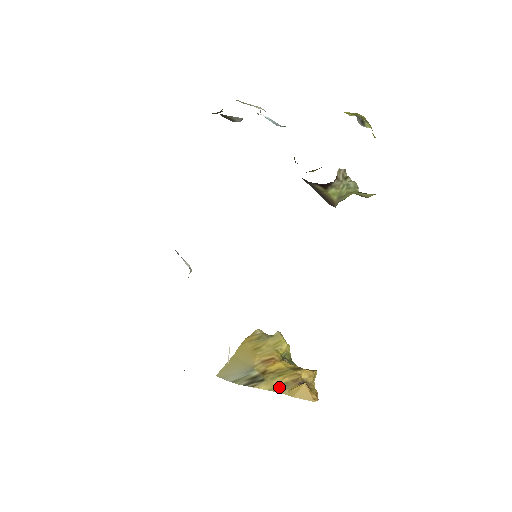
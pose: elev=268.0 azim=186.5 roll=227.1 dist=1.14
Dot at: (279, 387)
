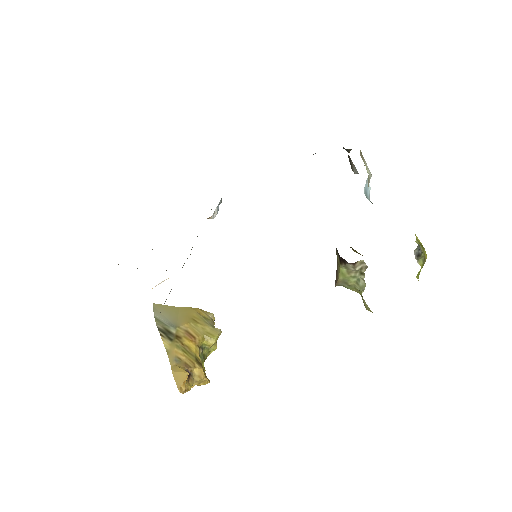
Dot at: (173, 356)
